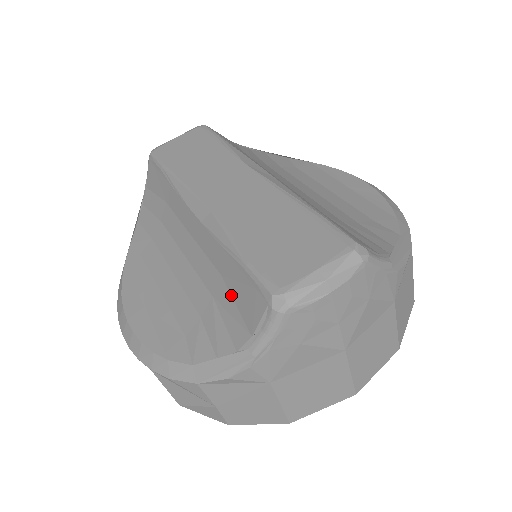
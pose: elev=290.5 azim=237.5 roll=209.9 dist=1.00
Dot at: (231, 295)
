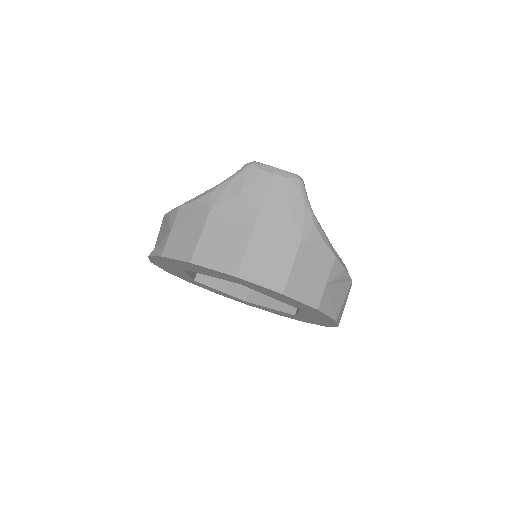
Dot at: occluded
